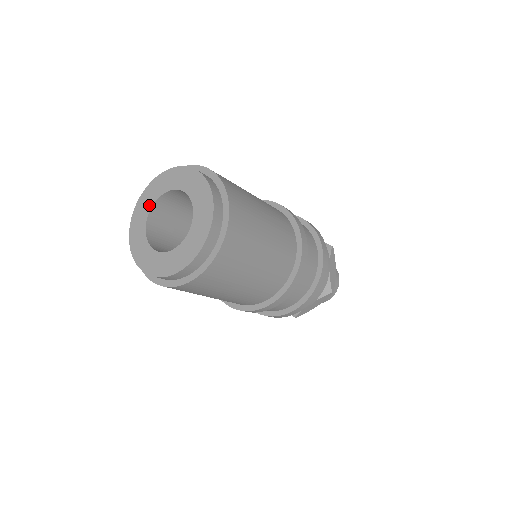
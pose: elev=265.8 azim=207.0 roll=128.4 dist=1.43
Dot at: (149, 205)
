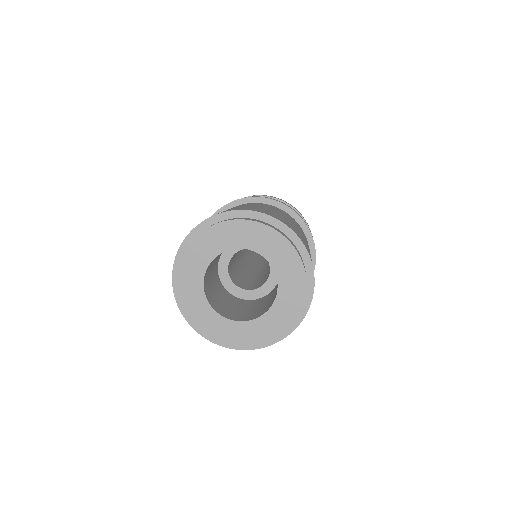
Dot at: (198, 287)
